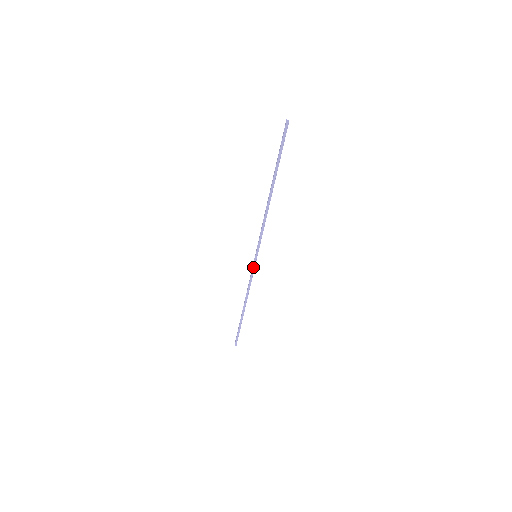
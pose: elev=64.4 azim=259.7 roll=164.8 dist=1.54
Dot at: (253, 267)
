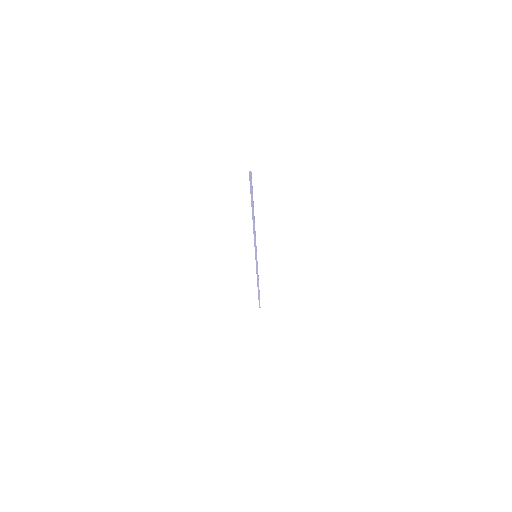
Dot at: (256, 263)
